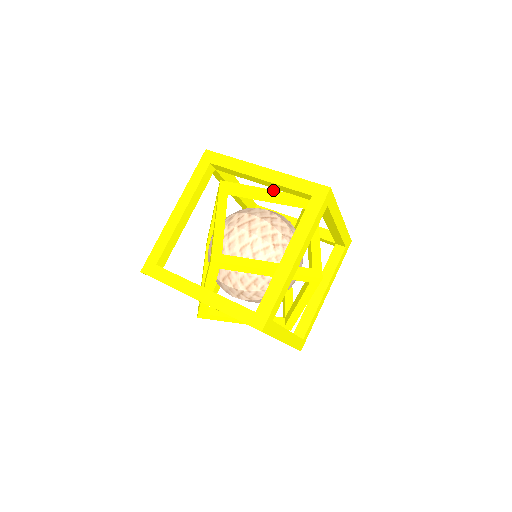
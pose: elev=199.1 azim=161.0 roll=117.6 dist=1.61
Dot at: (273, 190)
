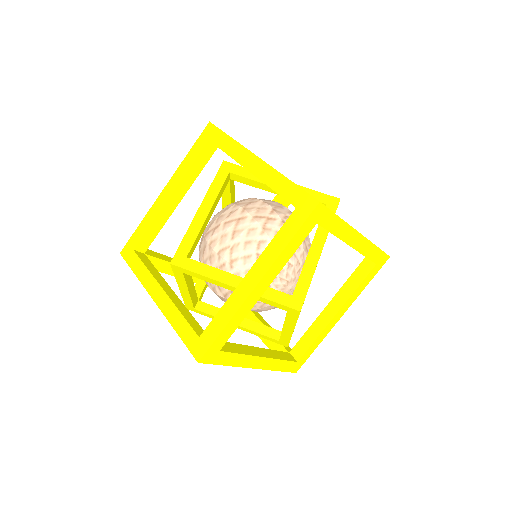
Dot at: occluded
